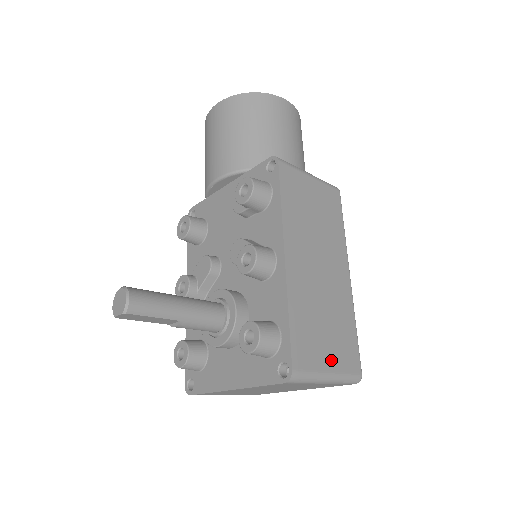
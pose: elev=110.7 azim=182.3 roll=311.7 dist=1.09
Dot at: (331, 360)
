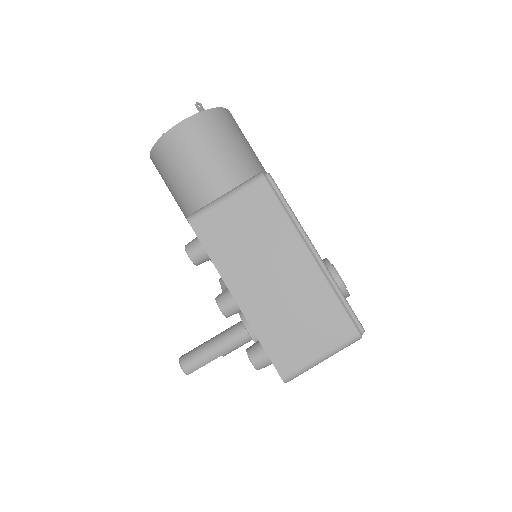
Dot at: (317, 346)
